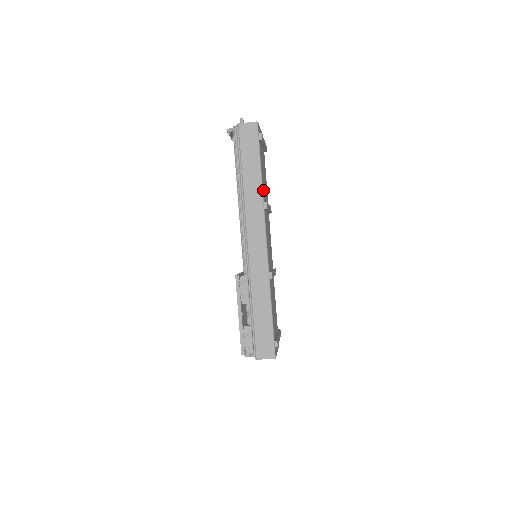
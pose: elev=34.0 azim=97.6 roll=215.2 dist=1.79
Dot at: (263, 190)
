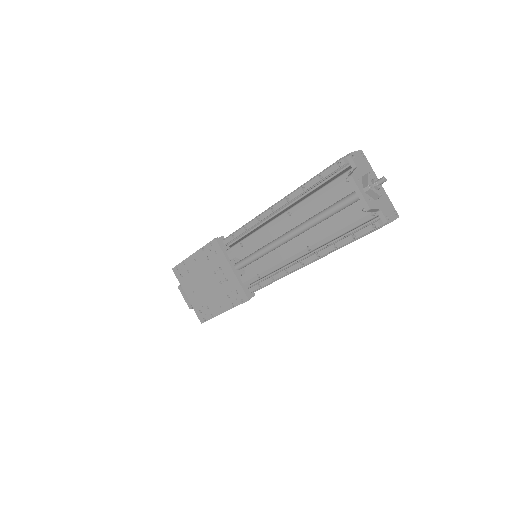
Dot at: occluded
